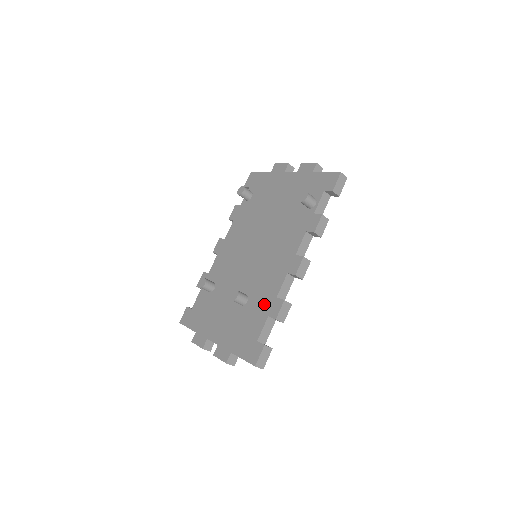
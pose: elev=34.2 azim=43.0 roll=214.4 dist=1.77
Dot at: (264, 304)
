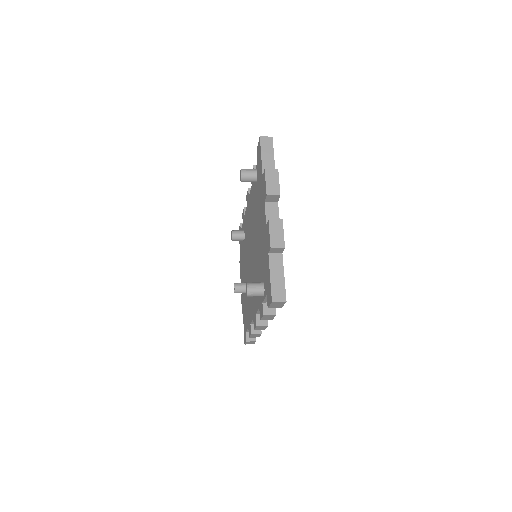
Dot at: (248, 315)
